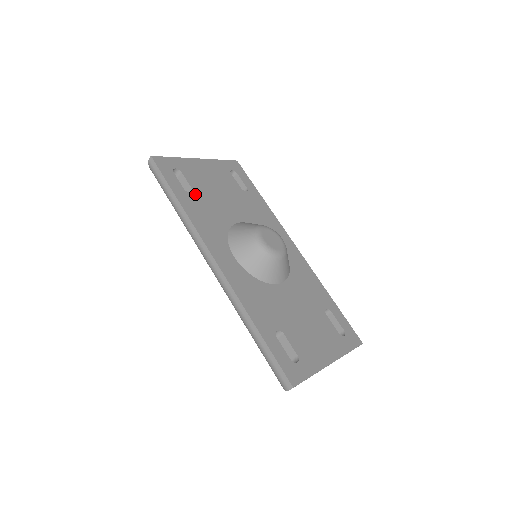
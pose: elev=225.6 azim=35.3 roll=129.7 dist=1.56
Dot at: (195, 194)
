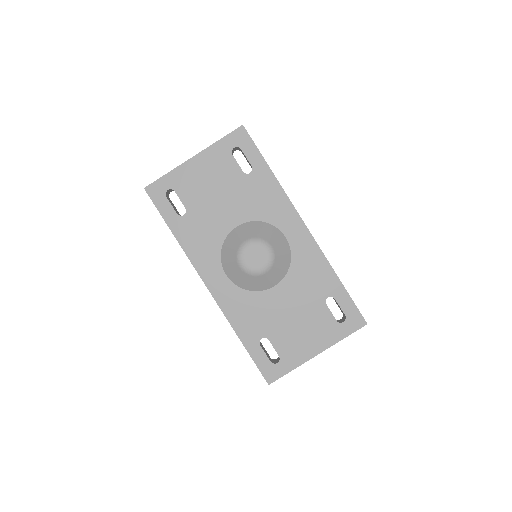
Dot at: (188, 214)
